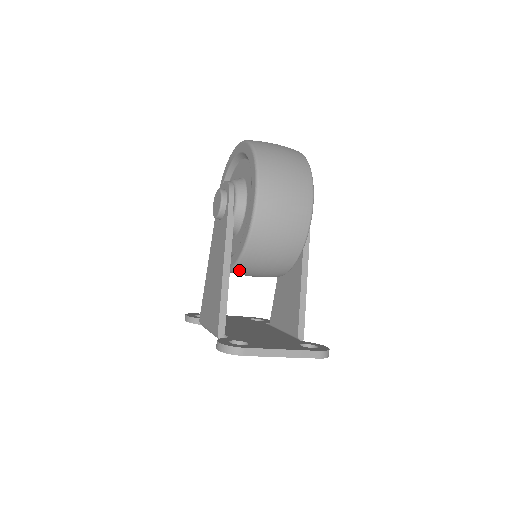
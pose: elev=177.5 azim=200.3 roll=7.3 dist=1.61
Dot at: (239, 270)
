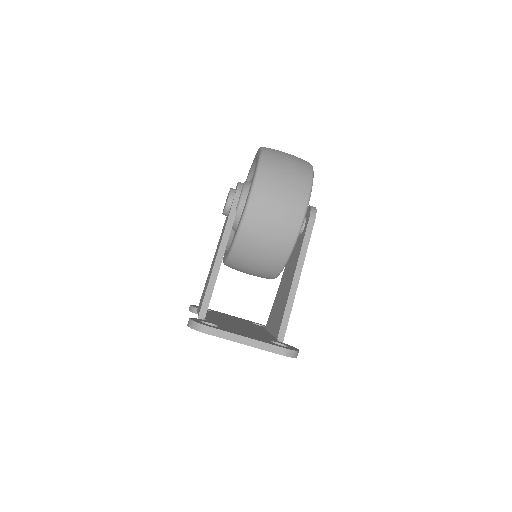
Dot at: (232, 263)
